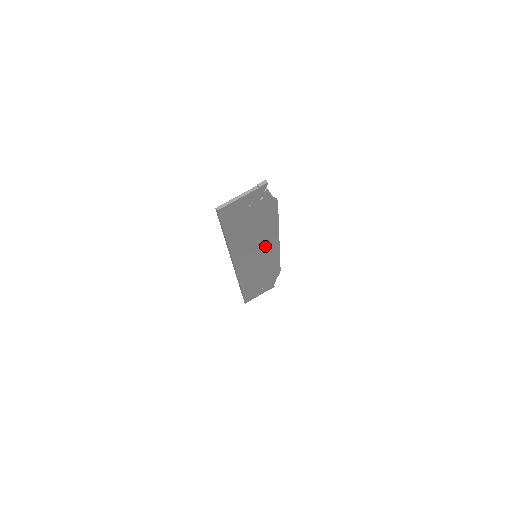
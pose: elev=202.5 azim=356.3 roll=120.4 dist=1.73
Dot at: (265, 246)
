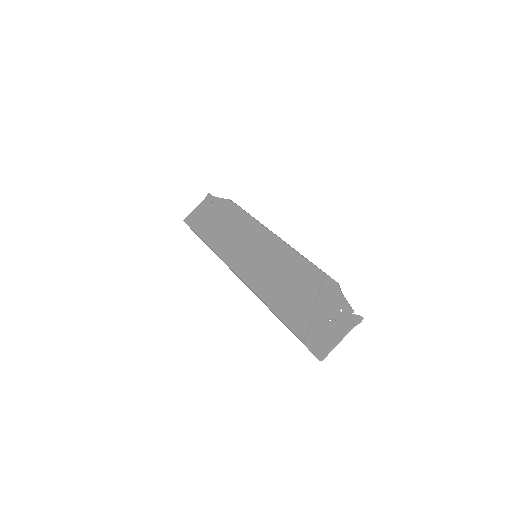
Dot at: occluded
